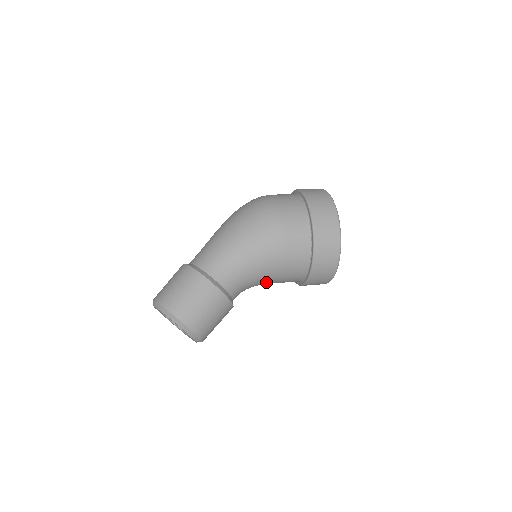
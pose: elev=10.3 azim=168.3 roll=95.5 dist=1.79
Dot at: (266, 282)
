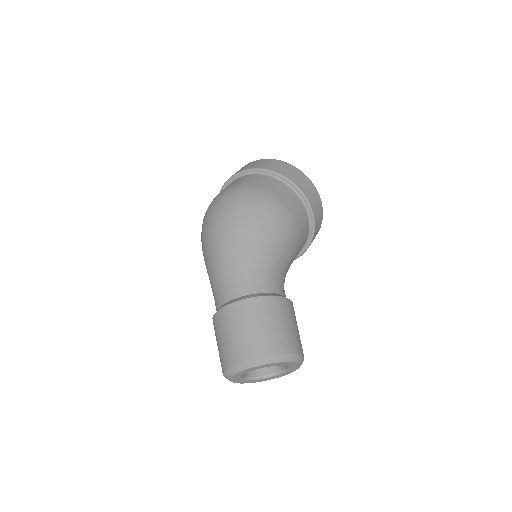
Dot at: occluded
